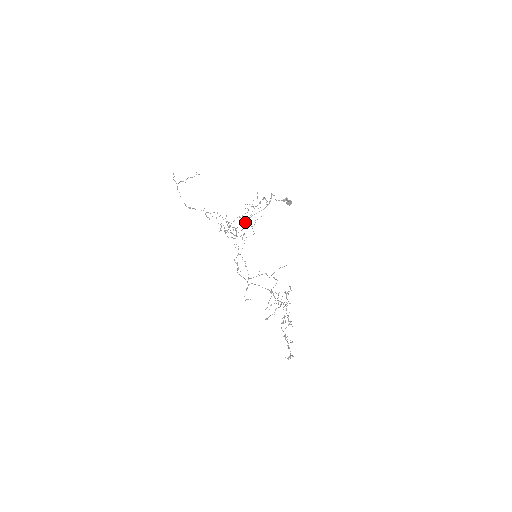
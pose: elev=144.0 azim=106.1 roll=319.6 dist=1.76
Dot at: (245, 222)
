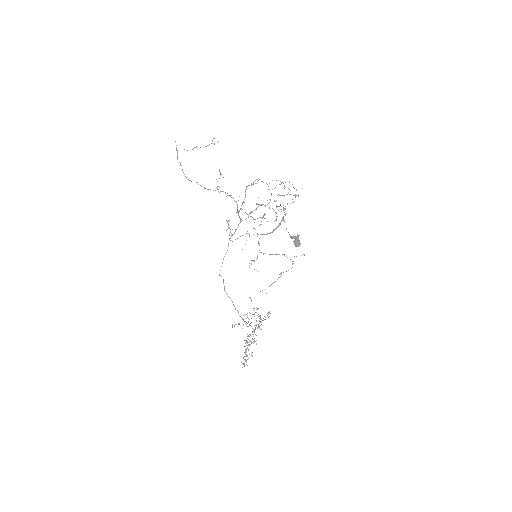
Dot at: occluded
